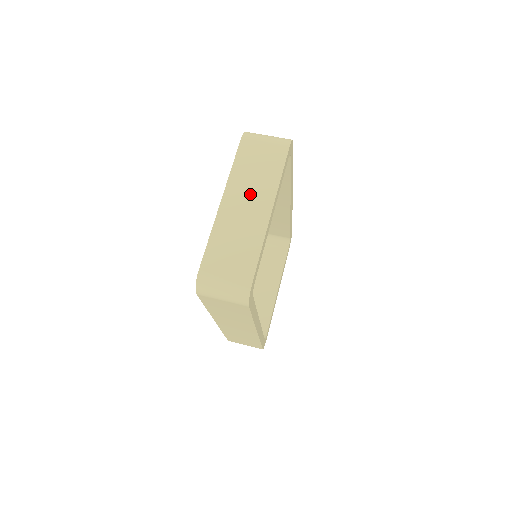
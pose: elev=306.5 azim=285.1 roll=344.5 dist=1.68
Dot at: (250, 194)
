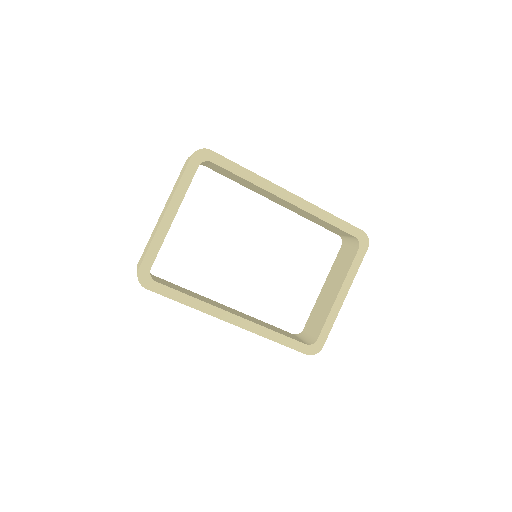
Dot at: occluded
